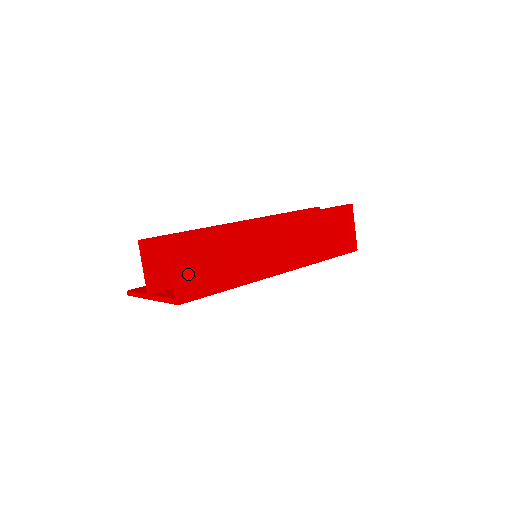
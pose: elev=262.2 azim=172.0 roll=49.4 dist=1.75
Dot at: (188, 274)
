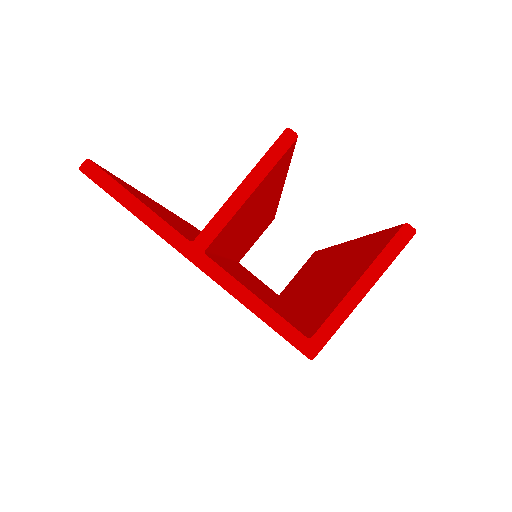
Dot at: occluded
